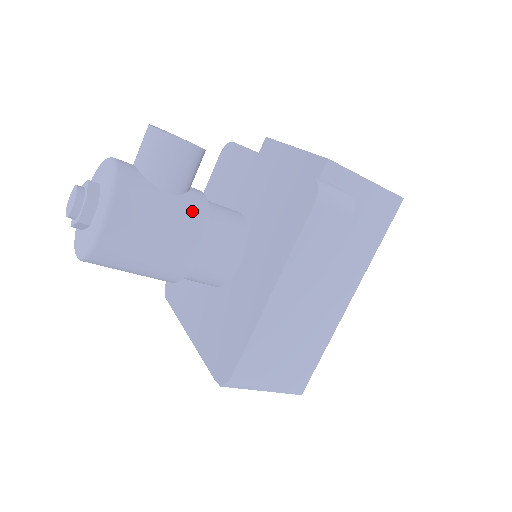
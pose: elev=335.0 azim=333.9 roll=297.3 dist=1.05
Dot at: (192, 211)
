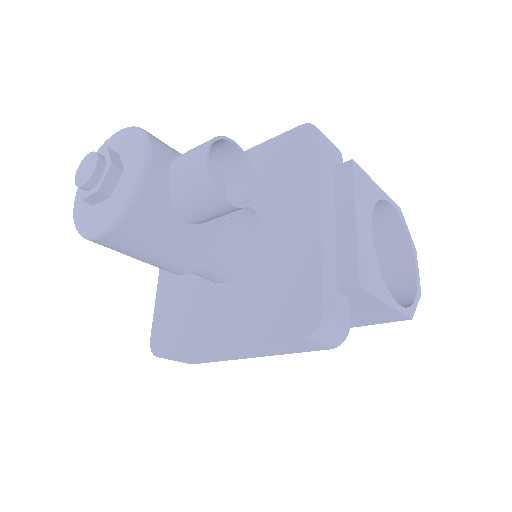
Dot at: (201, 244)
